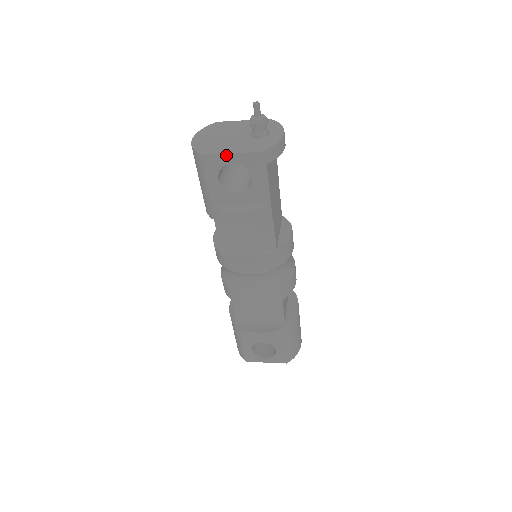
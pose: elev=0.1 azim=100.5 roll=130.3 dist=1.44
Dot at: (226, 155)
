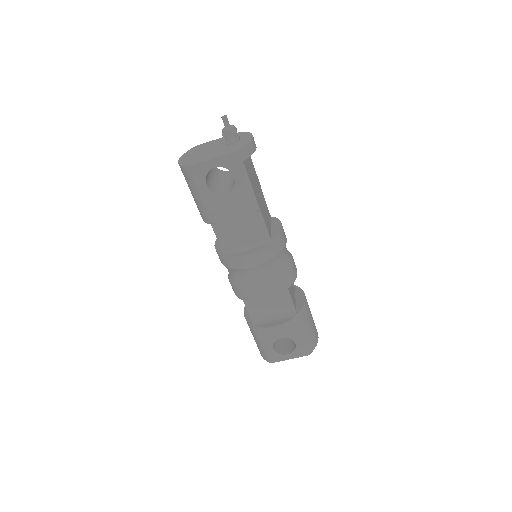
Dot at: (208, 162)
